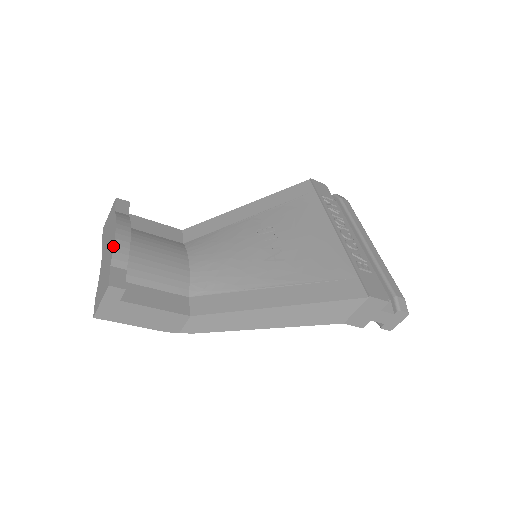
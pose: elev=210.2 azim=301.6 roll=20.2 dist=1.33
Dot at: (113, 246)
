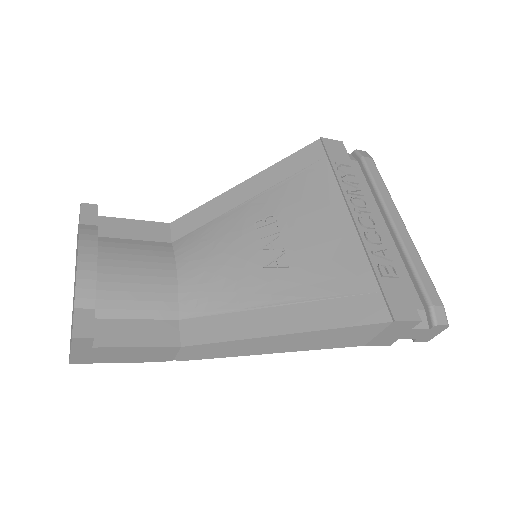
Dot at: occluded
